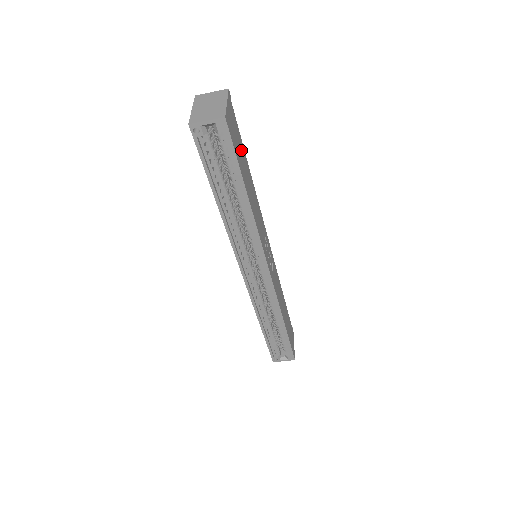
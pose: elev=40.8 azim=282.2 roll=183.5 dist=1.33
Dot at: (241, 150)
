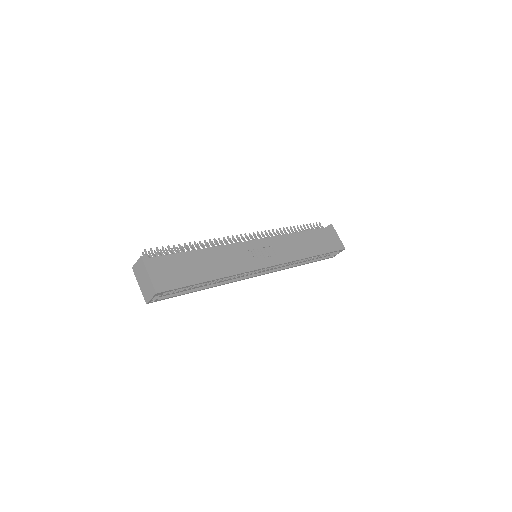
Dot at: (183, 264)
